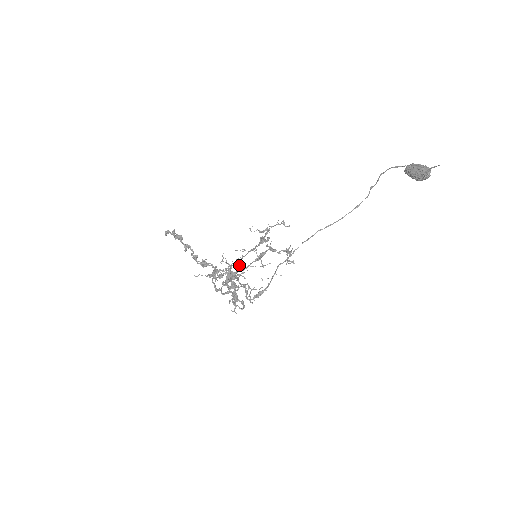
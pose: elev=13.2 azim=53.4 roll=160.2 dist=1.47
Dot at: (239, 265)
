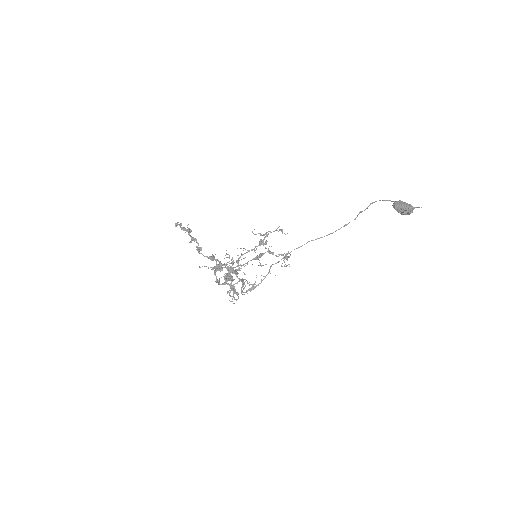
Dot at: (238, 261)
